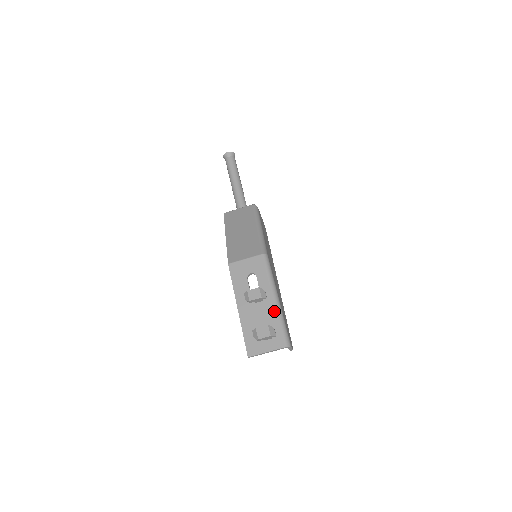
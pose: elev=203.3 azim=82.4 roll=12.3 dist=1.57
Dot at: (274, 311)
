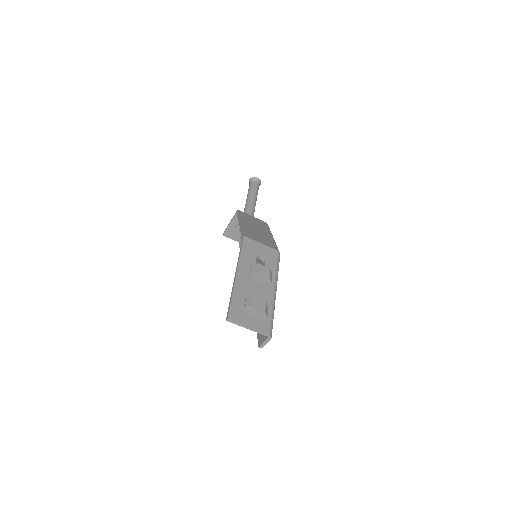
Dot at: (270, 299)
